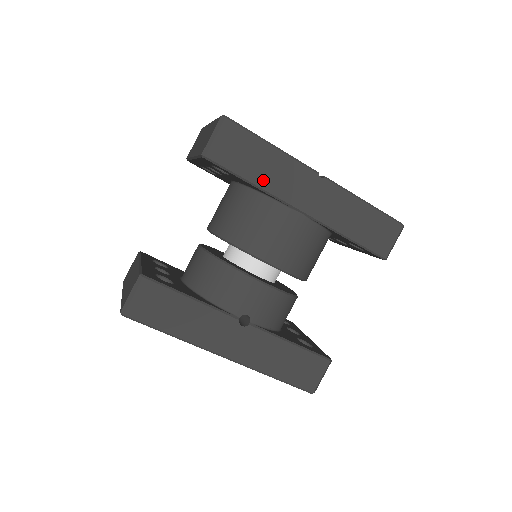
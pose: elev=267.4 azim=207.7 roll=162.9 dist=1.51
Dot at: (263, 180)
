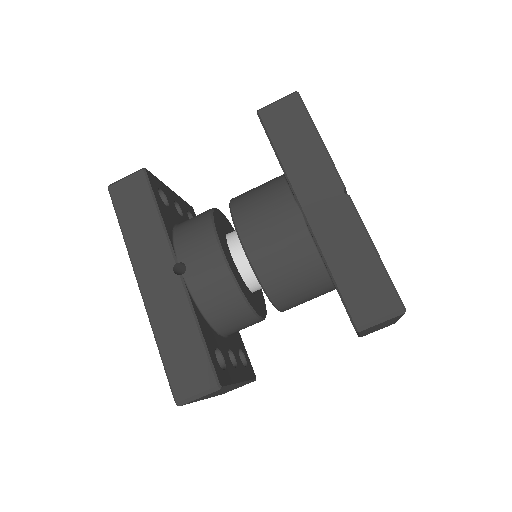
Dot at: (289, 159)
